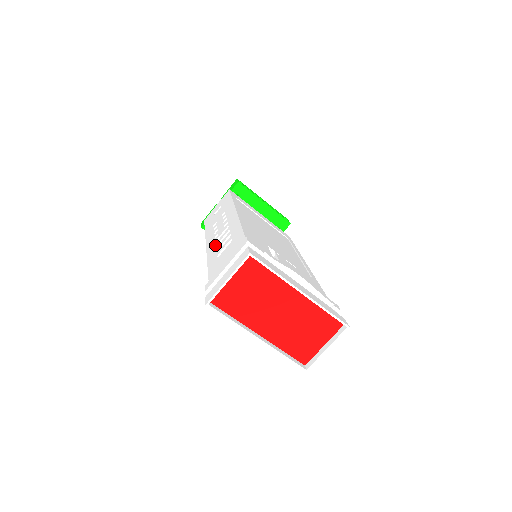
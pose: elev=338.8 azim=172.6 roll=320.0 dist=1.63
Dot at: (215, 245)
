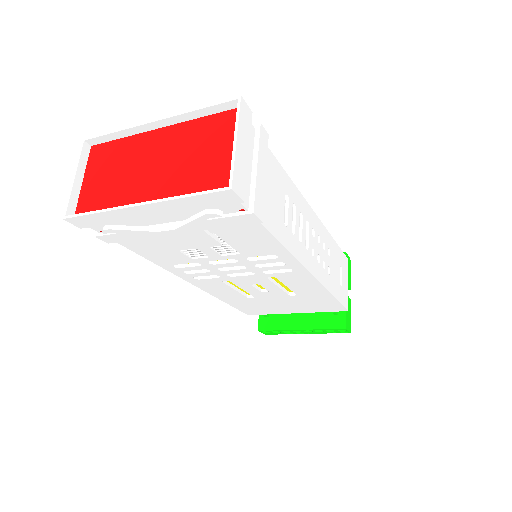
Dot at: occluded
